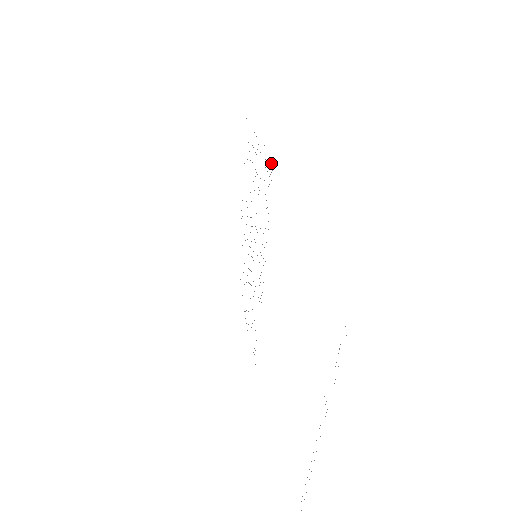
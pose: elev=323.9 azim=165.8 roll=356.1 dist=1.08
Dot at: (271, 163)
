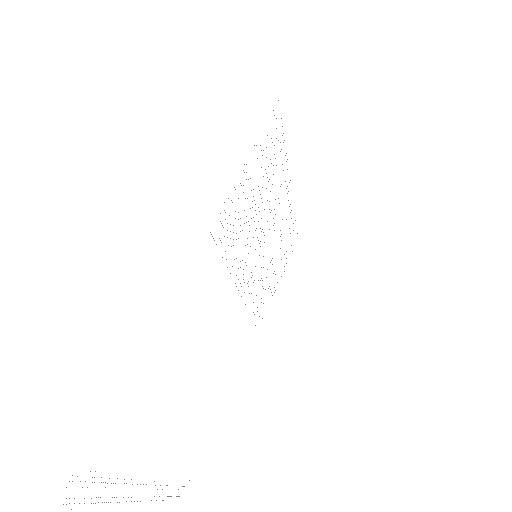
Dot at: occluded
